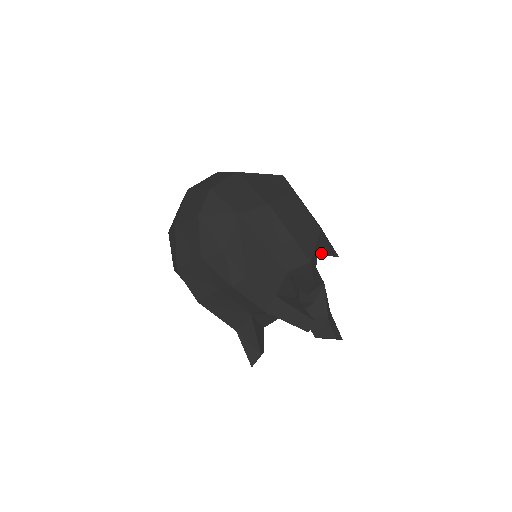
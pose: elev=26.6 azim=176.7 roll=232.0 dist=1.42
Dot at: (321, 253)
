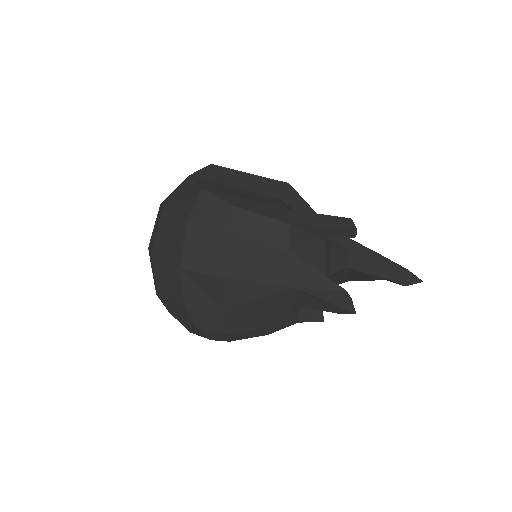
Dot at: occluded
